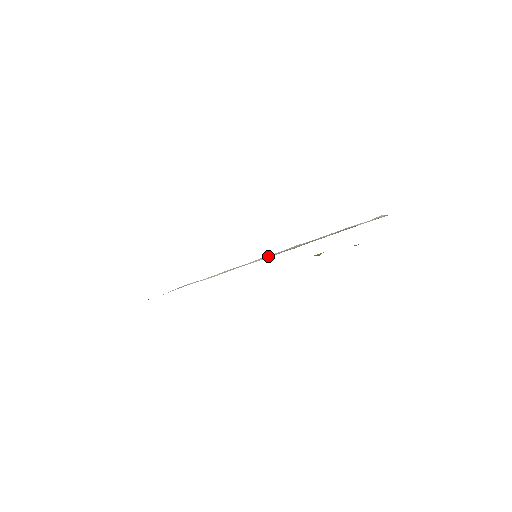
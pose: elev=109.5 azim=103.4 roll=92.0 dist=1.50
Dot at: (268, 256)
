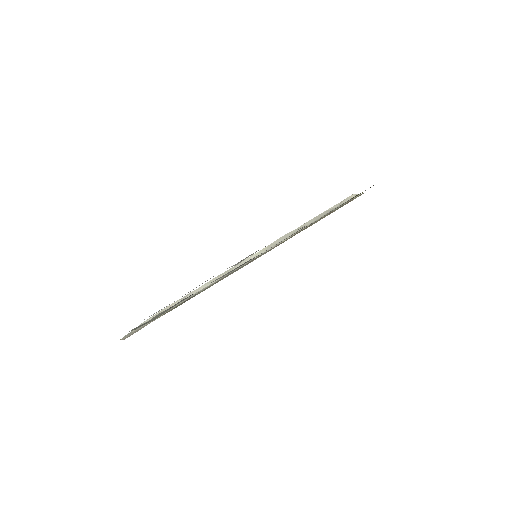
Dot at: (257, 254)
